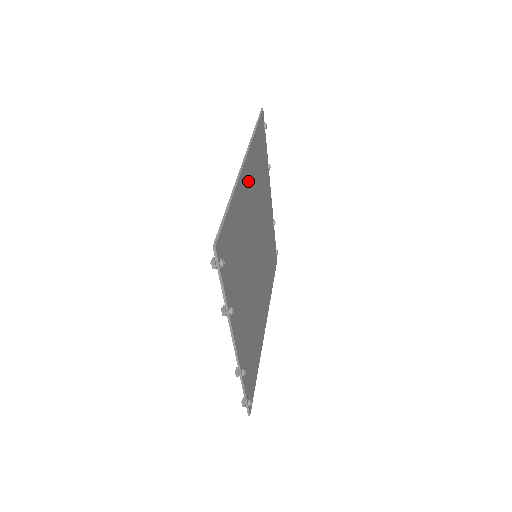
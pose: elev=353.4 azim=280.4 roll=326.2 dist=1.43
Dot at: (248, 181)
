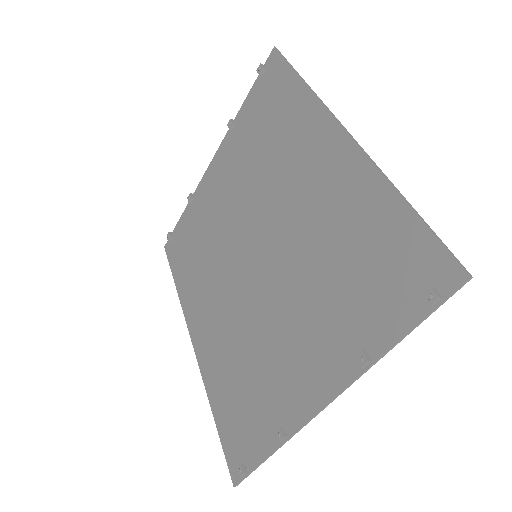
Dot at: (322, 156)
